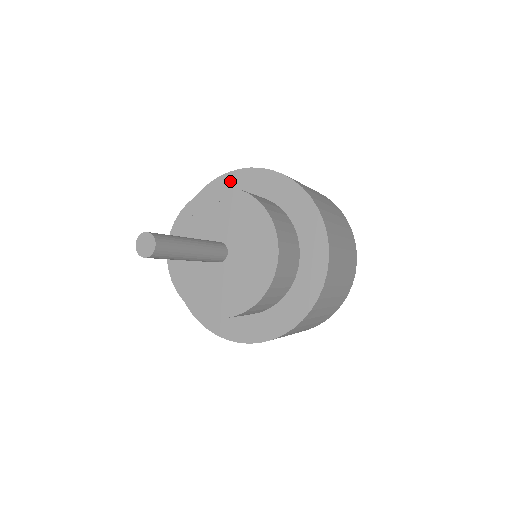
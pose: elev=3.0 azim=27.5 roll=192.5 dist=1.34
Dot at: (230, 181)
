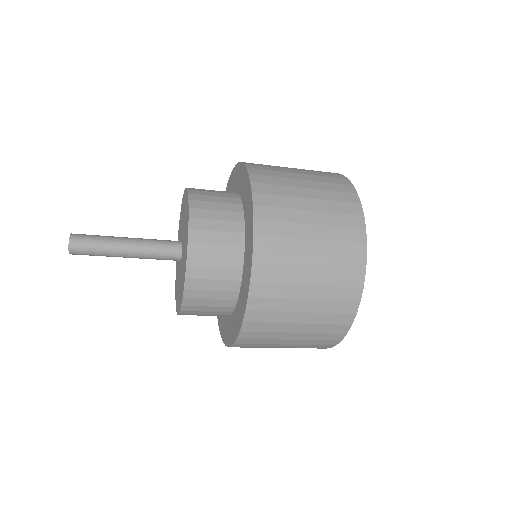
Dot at: (235, 174)
